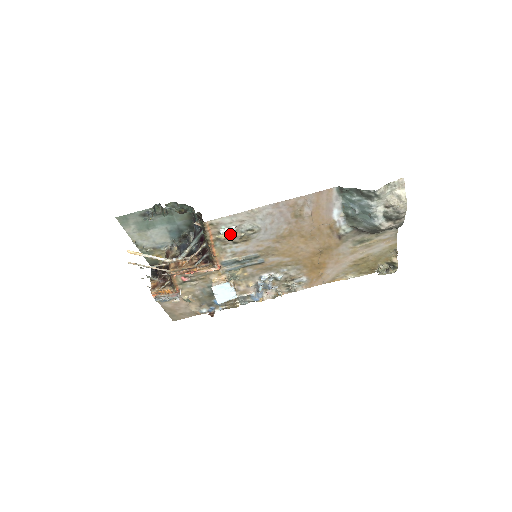
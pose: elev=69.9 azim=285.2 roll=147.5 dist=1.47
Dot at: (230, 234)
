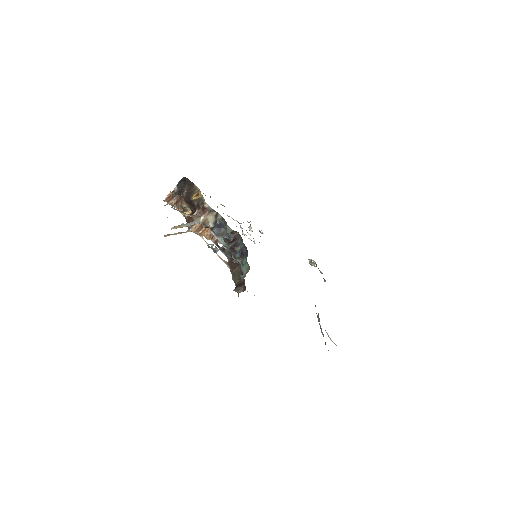
Dot at: occluded
